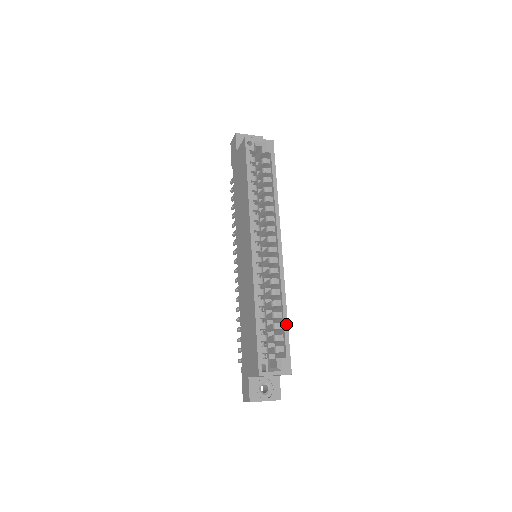
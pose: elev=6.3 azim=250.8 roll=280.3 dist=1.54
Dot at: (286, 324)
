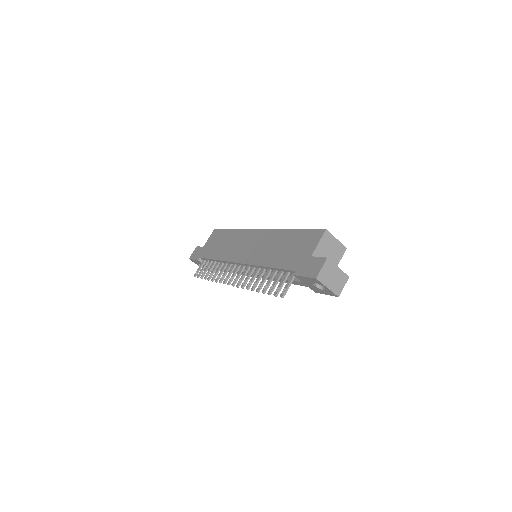
Dot at: occluded
